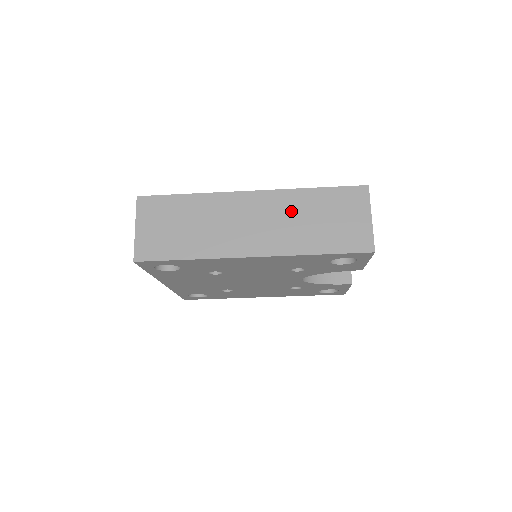
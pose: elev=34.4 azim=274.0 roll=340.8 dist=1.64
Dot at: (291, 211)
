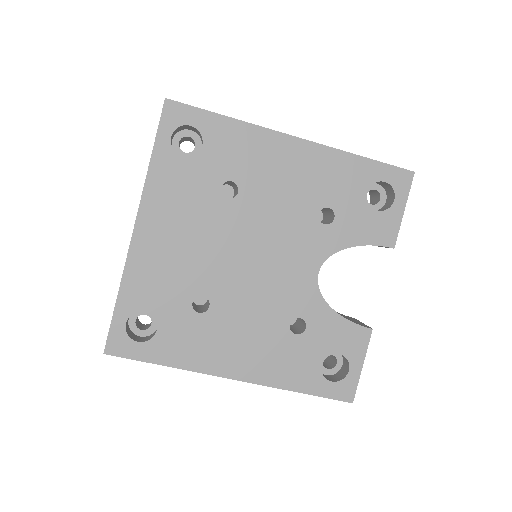
Dot at: occluded
